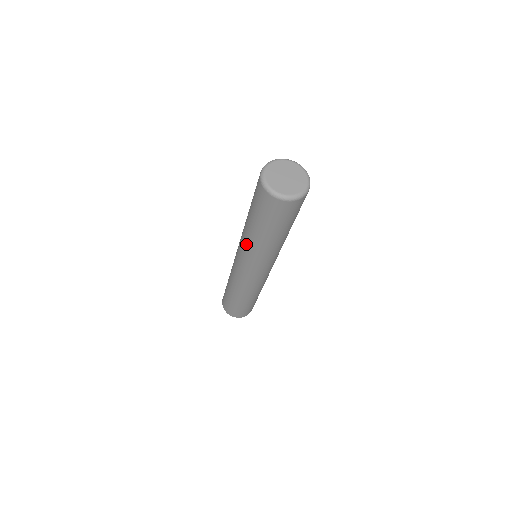
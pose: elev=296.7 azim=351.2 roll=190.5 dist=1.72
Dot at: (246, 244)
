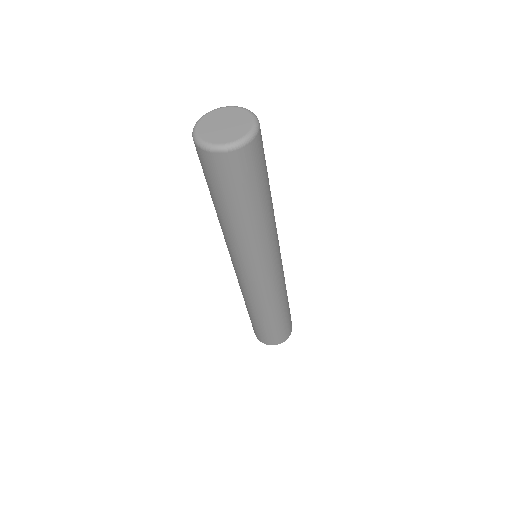
Dot at: (234, 243)
